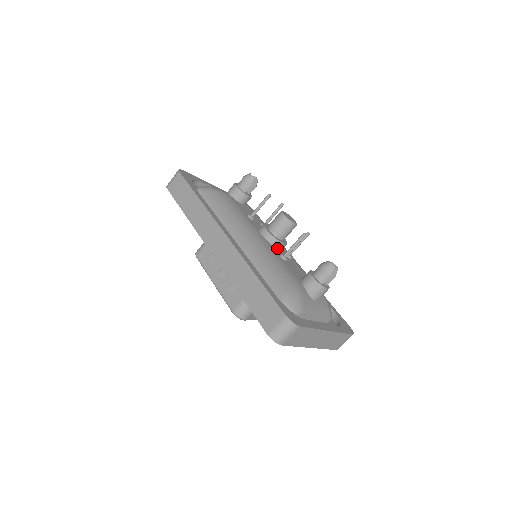
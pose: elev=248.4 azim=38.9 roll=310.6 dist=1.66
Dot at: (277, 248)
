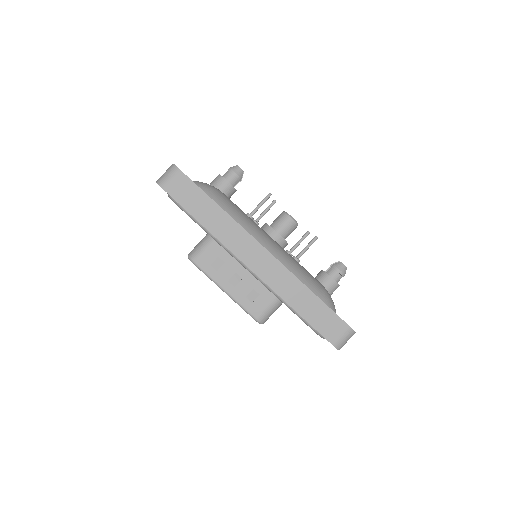
Dot at: occluded
